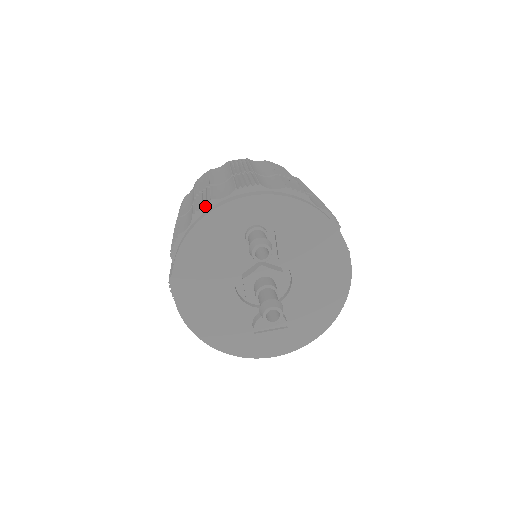
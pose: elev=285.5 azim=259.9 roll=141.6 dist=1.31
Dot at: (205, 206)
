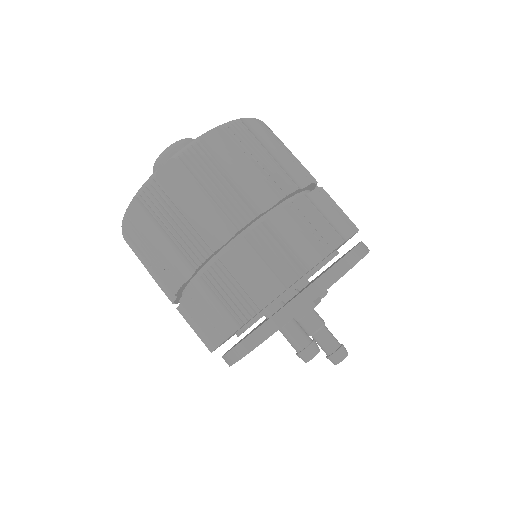
Dot at: occluded
